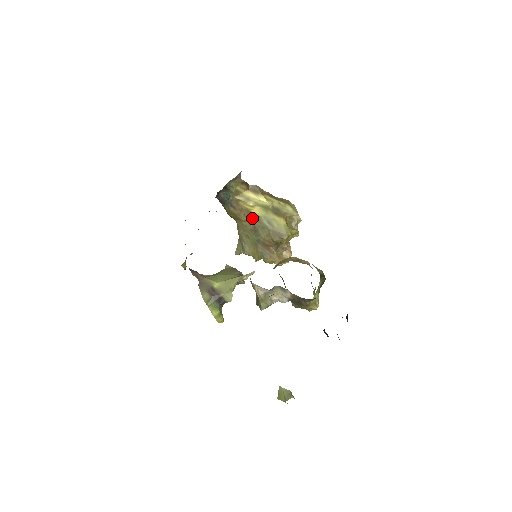
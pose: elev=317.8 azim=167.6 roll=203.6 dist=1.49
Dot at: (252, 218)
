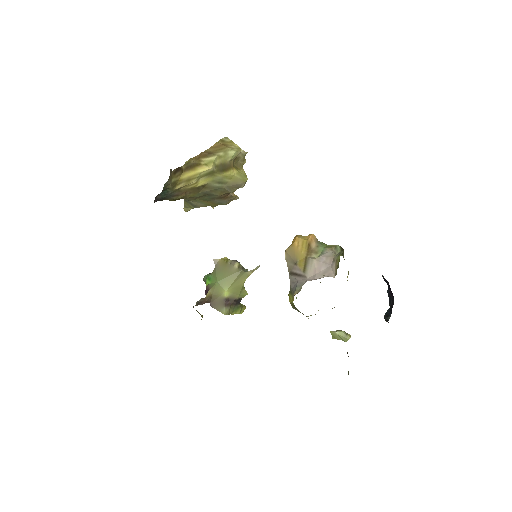
Dot at: (200, 190)
